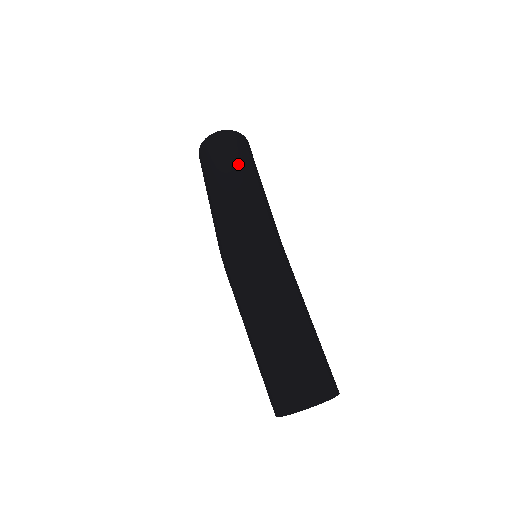
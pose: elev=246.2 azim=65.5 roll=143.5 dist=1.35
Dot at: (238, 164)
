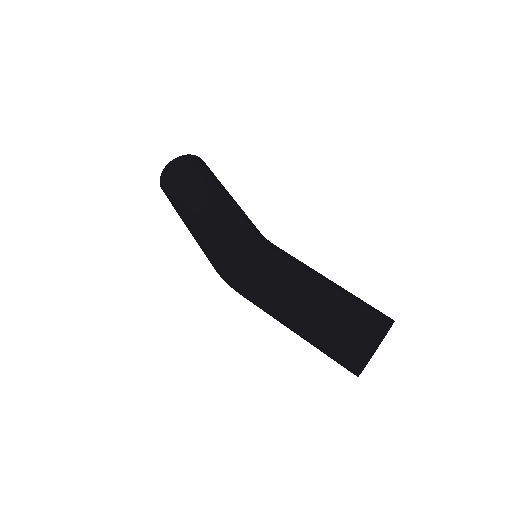
Dot at: (184, 200)
